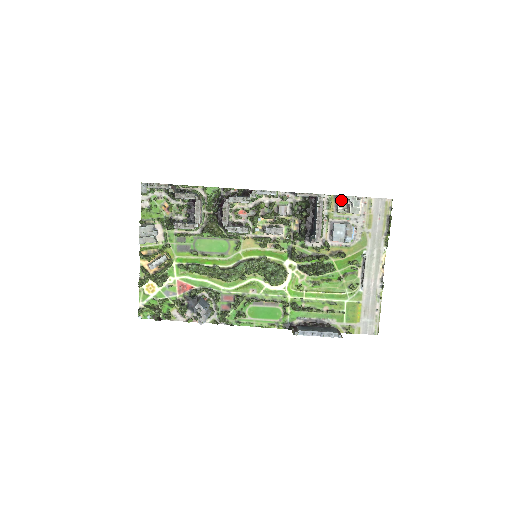
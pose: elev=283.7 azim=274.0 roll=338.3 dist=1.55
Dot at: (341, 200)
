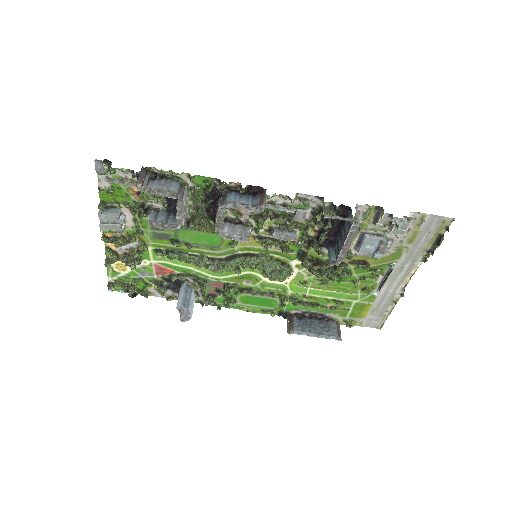
Dot at: (384, 218)
